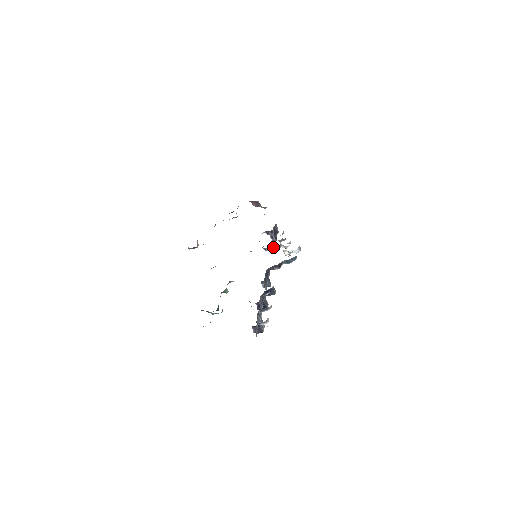
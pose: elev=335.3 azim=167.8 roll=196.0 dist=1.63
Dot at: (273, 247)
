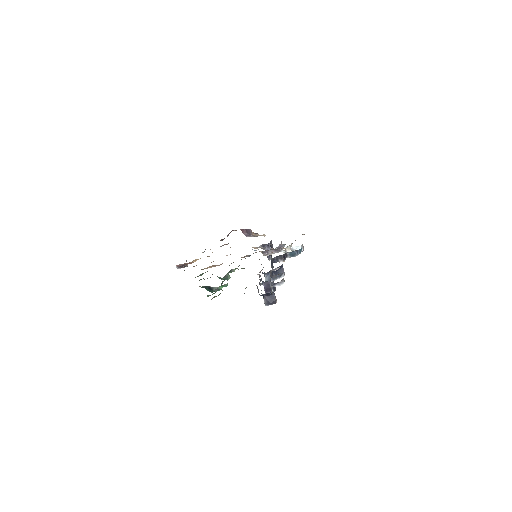
Dot at: (273, 251)
